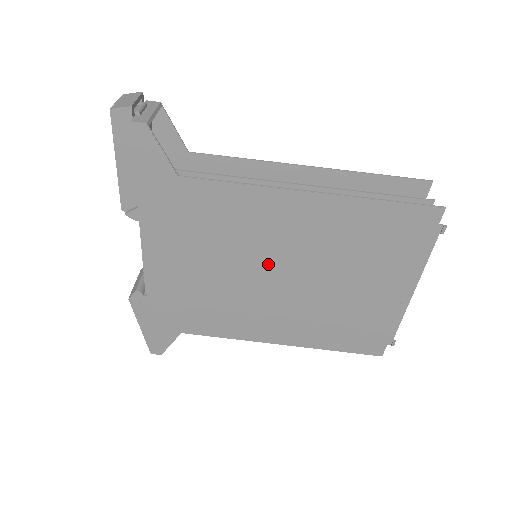
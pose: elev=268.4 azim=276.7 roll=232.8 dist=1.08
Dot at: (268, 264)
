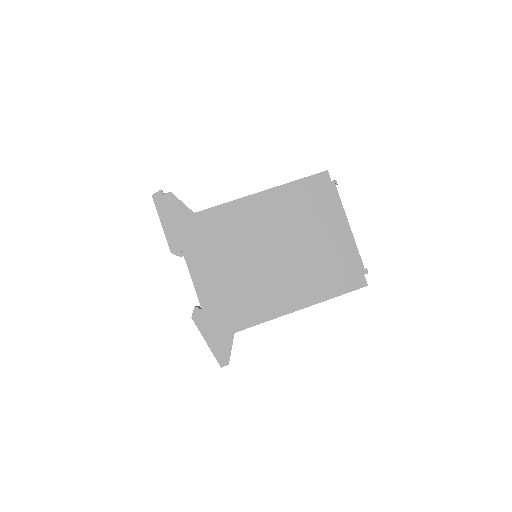
Dot at: (262, 246)
